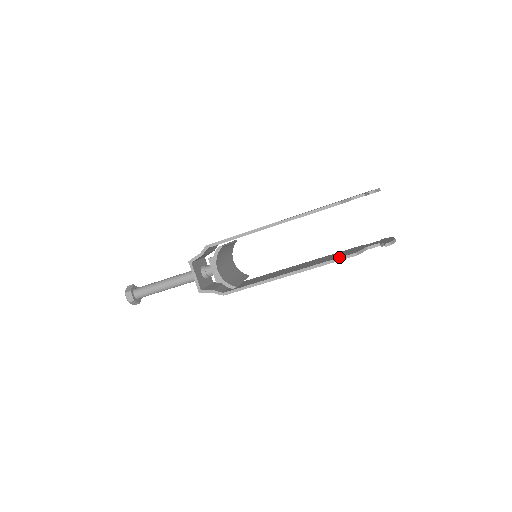
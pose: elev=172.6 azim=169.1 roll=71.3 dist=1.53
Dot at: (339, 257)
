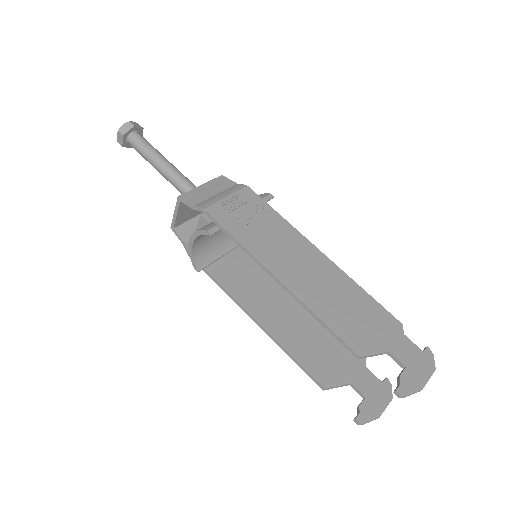
Dot at: (308, 371)
